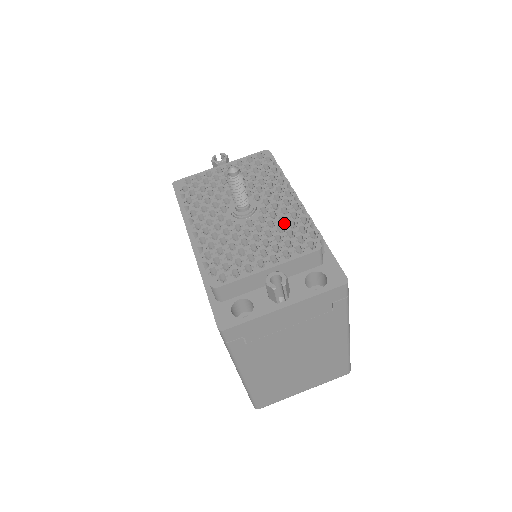
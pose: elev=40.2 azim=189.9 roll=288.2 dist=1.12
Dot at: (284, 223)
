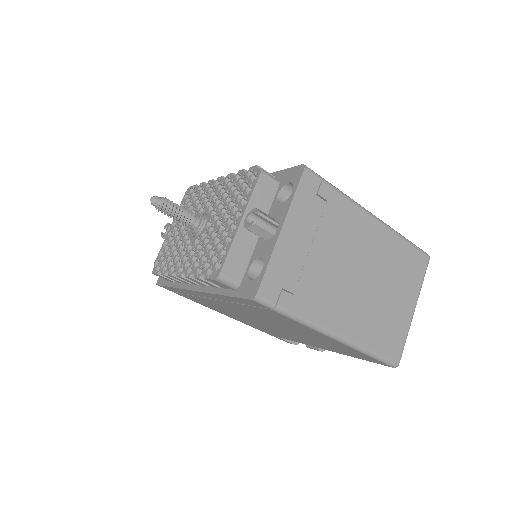
Dot at: occluded
